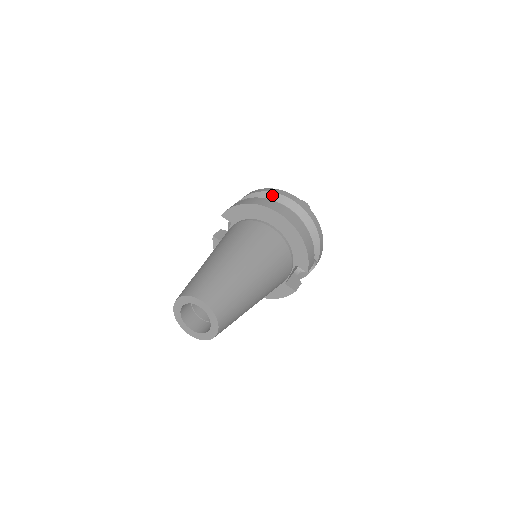
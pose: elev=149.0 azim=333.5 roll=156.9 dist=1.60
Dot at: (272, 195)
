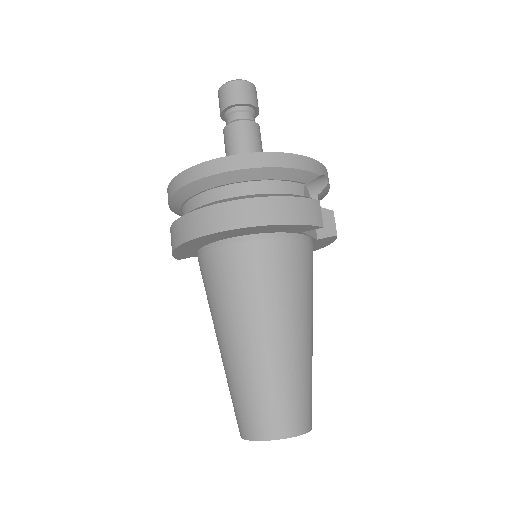
Dot at: (183, 192)
